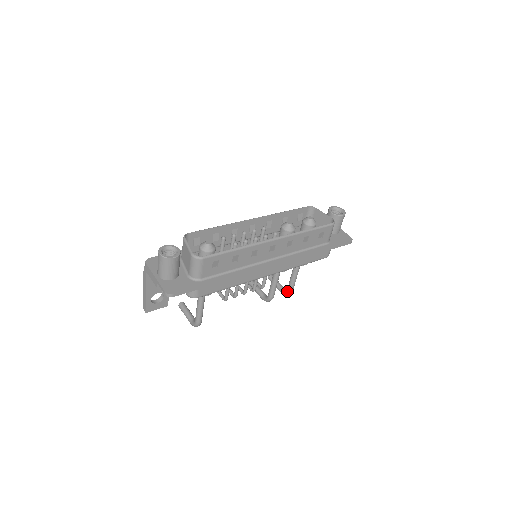
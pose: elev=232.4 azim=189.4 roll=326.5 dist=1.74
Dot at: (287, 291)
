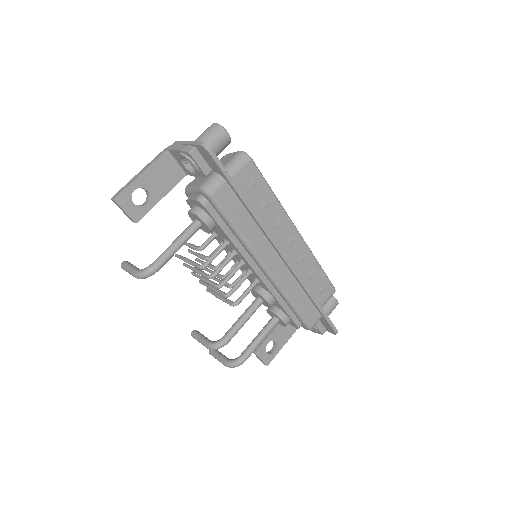
Dot at: (239, 357)
